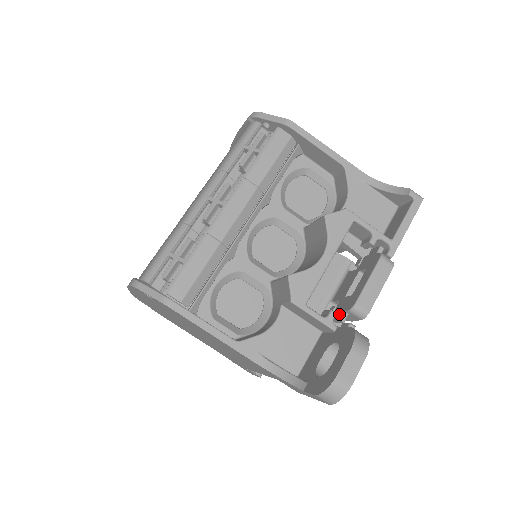
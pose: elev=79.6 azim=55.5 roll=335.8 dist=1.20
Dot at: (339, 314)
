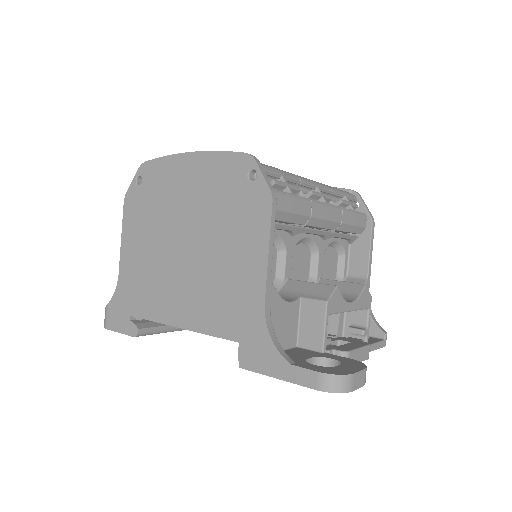
Dot at: occluded
